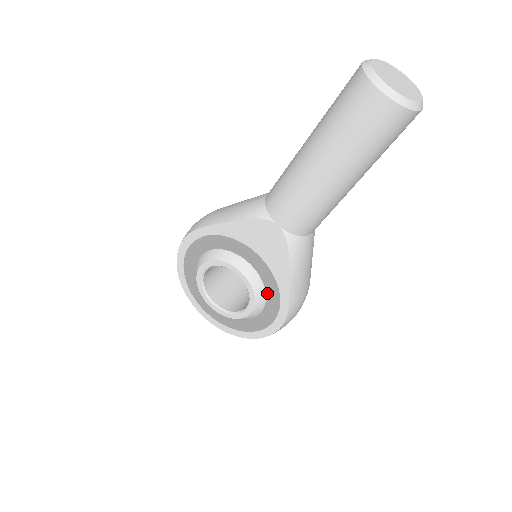
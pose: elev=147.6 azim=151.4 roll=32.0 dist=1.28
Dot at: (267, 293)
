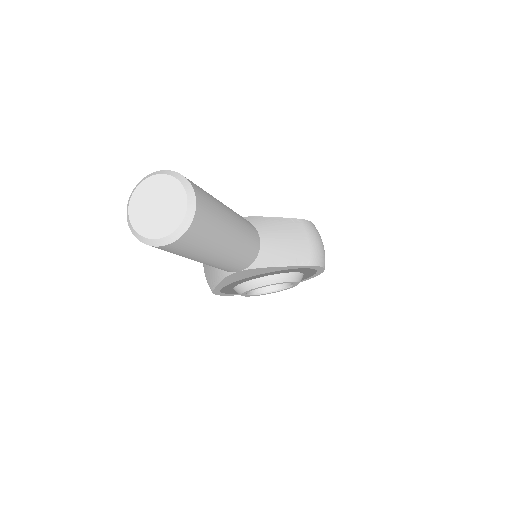
Dot at: (290, 272)
